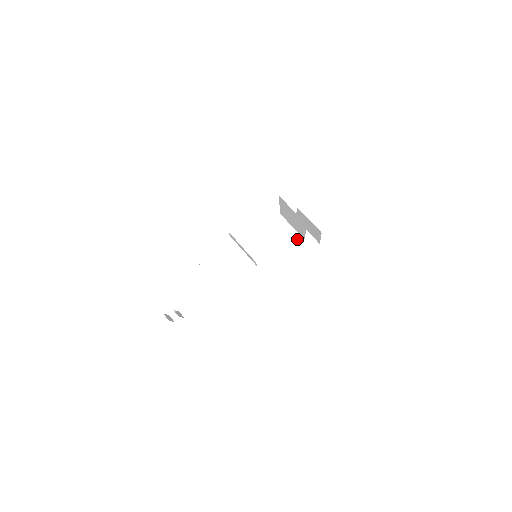
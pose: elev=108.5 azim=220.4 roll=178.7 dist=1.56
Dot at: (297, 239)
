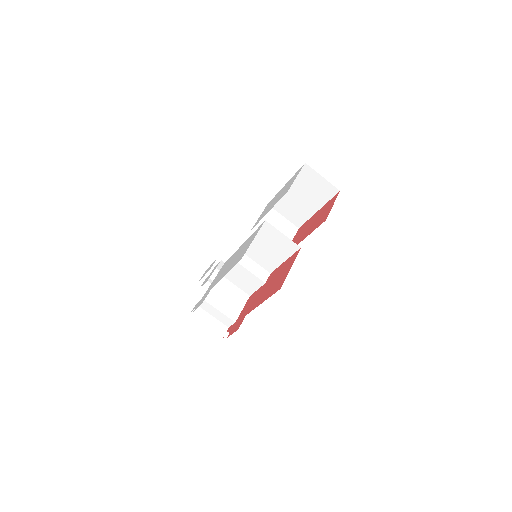
Dot at: (292, 246)
